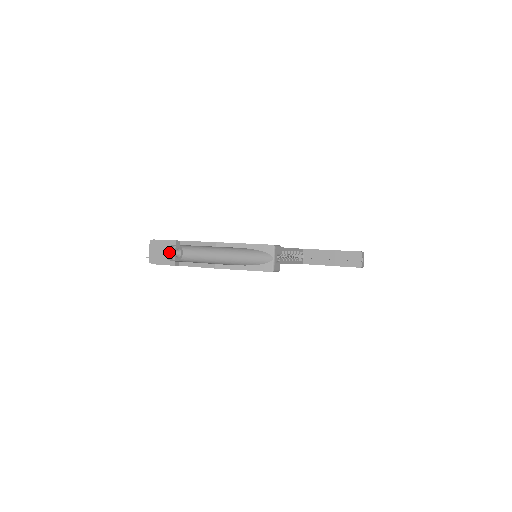
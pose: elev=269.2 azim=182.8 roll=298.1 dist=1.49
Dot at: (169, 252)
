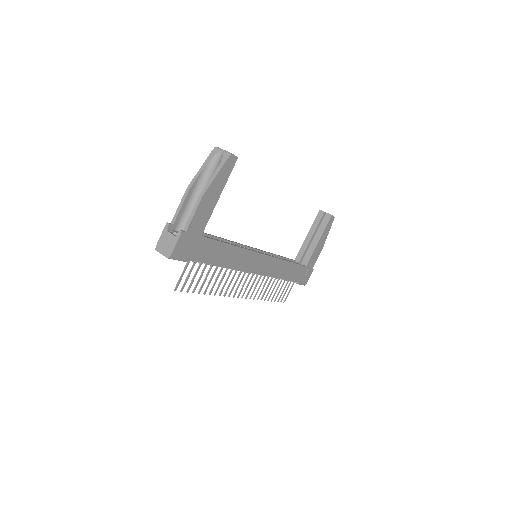
Dot at: (171, 234)
